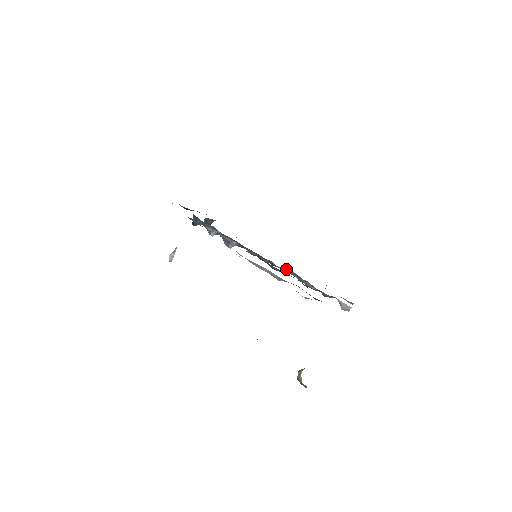
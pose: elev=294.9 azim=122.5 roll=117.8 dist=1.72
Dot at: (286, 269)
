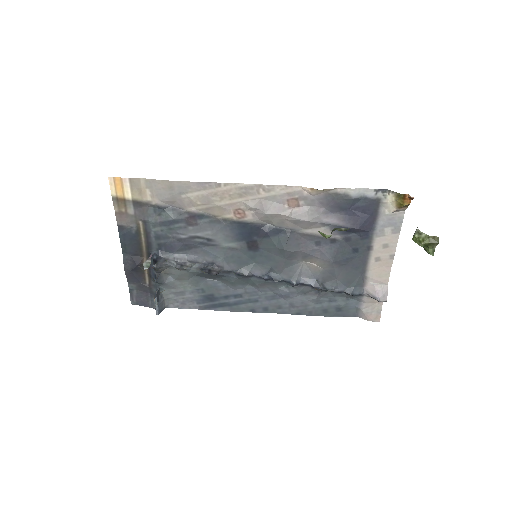
Dot at: (296, 266)
